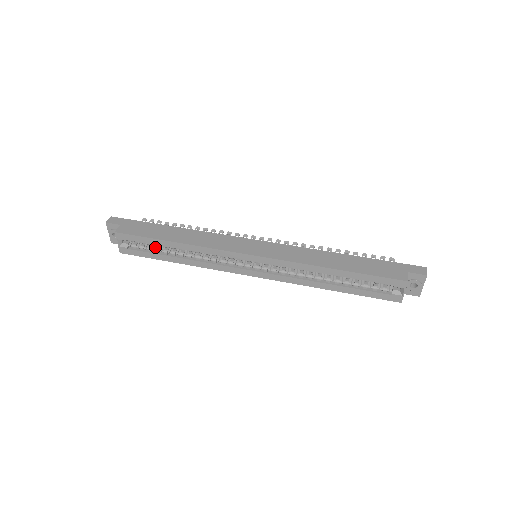
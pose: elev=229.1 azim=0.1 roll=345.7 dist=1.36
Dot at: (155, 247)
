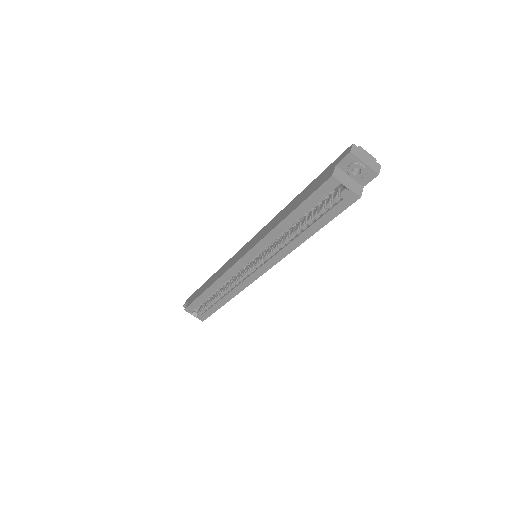
Dot at: (210, 302)
